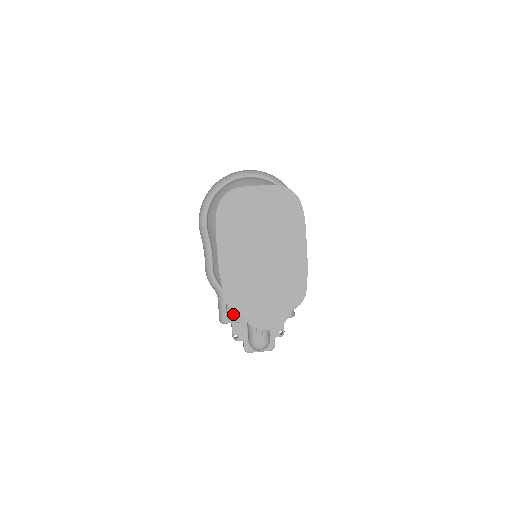
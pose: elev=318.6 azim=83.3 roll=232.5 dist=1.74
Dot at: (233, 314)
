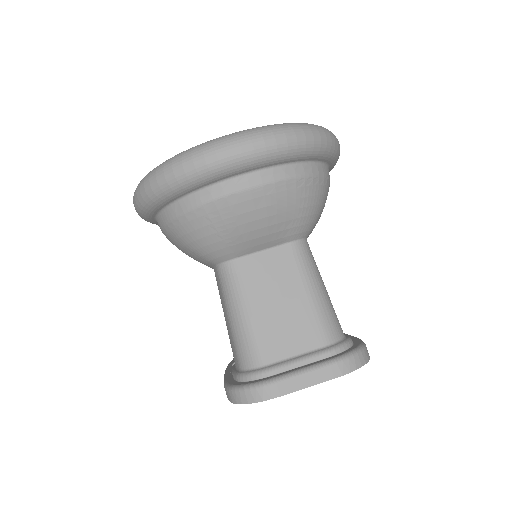
Dot at: occluded
